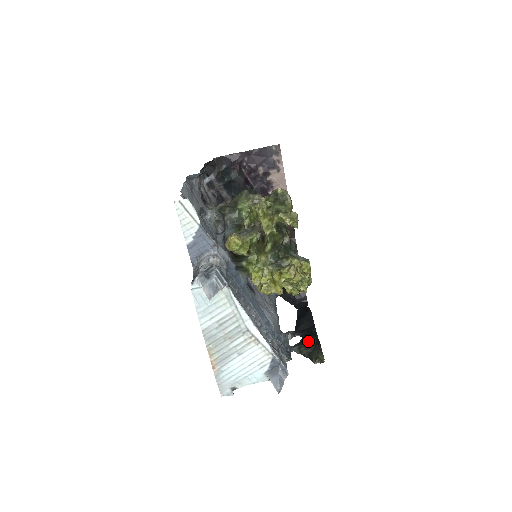
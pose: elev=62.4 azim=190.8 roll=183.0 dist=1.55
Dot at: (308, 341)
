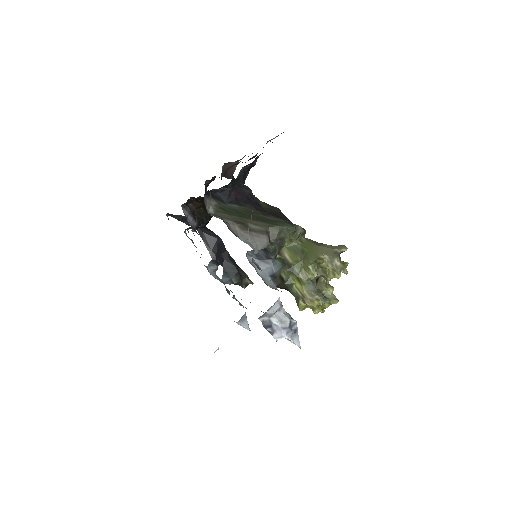
Dot at: (238, 274)
